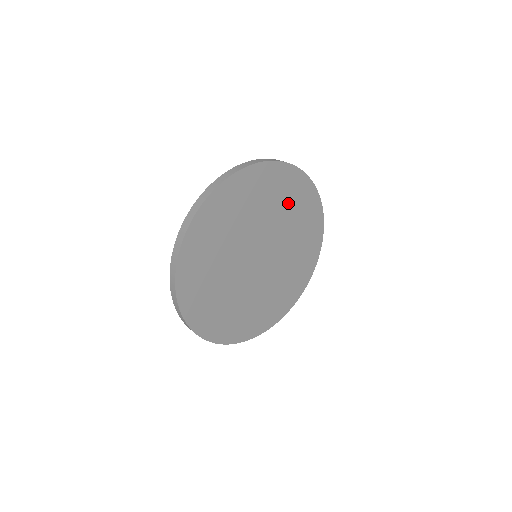
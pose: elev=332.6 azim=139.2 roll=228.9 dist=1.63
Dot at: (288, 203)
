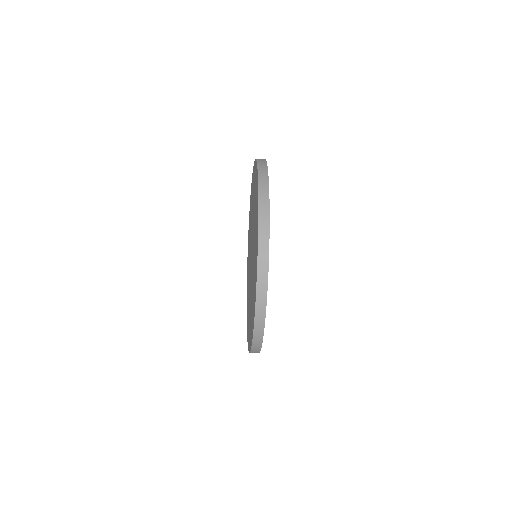
Dot at: occluded
